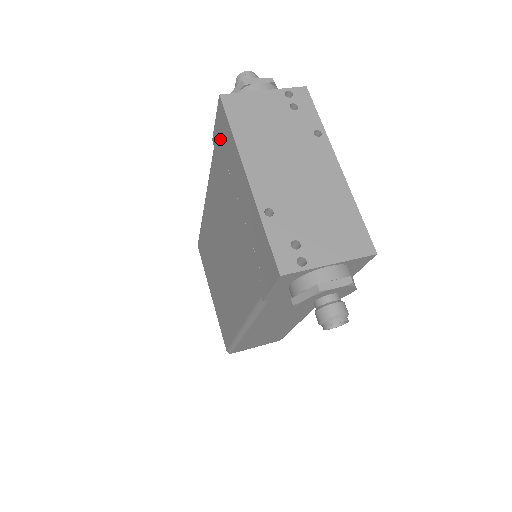
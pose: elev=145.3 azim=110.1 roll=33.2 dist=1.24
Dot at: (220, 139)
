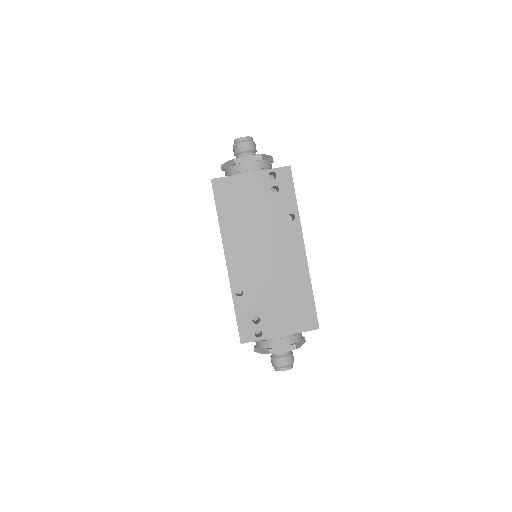
Dot at: occluded
